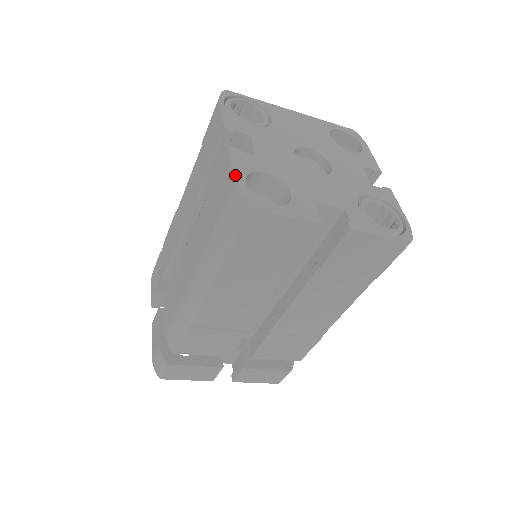
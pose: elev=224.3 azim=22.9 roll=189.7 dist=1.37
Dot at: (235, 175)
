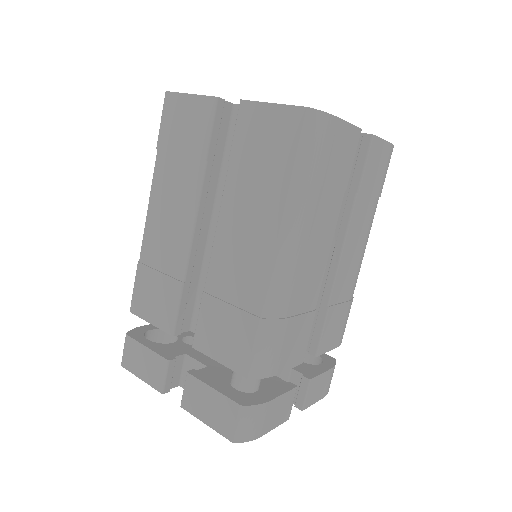
Dot at: occluded
